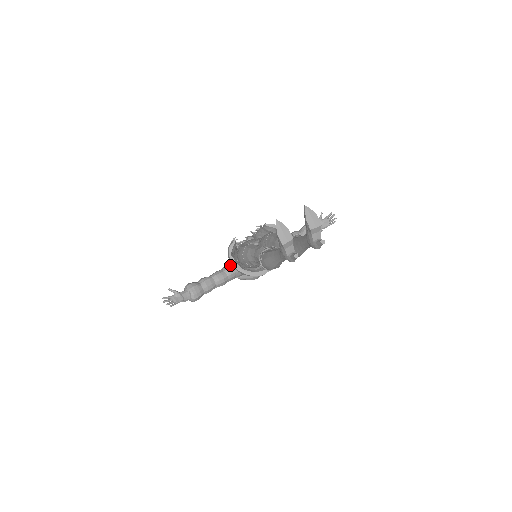
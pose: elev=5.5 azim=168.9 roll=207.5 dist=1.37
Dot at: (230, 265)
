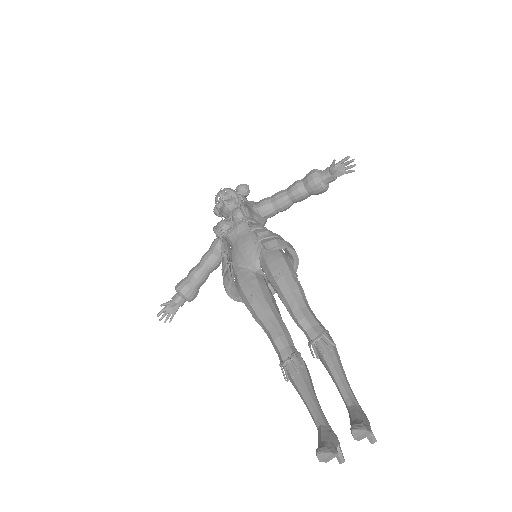
Dot at: occluded
